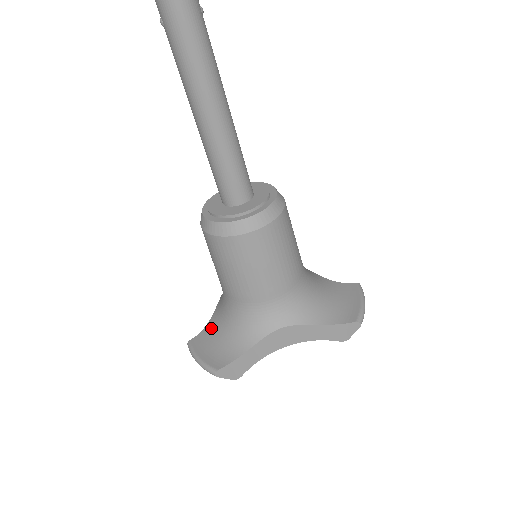
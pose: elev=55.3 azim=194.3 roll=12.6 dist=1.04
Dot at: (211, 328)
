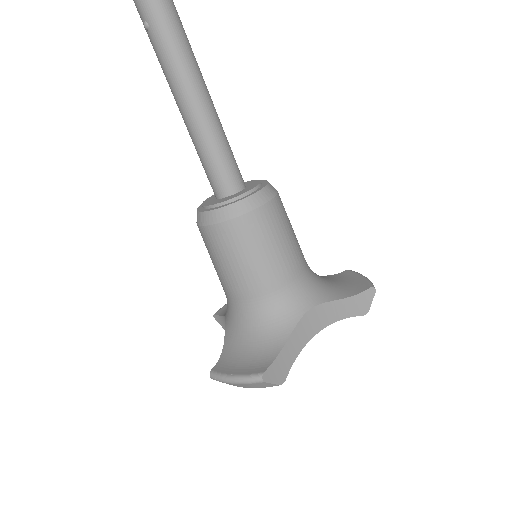
Dot at: (230, 349)
